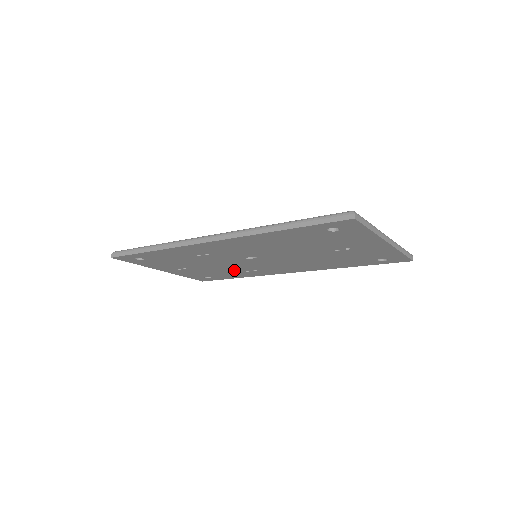
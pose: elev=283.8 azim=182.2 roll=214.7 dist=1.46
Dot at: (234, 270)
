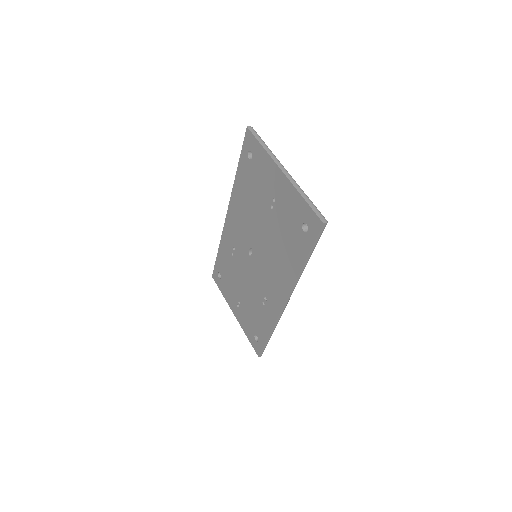
Dot at: (258, 303)
